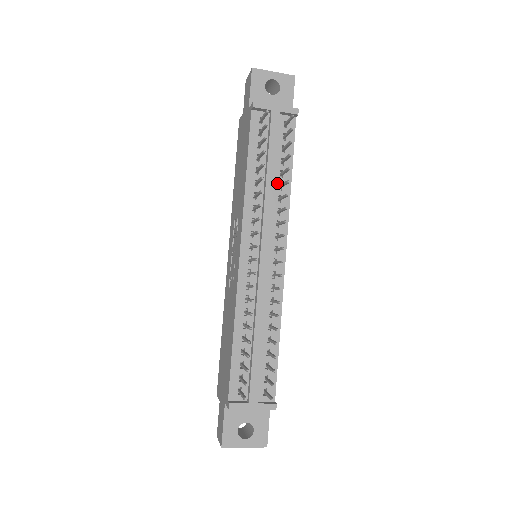
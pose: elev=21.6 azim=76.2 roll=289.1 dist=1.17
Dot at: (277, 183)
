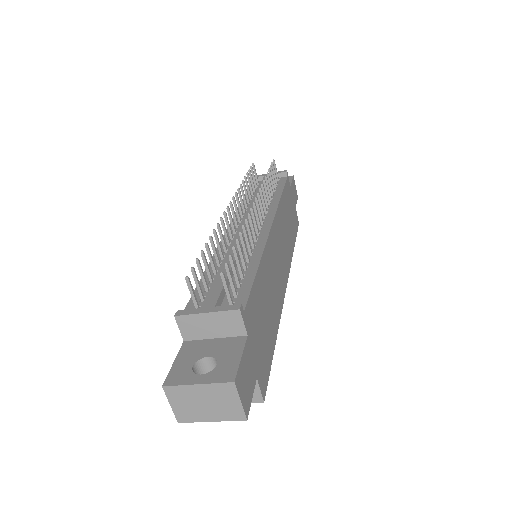
Dot at: occluded
